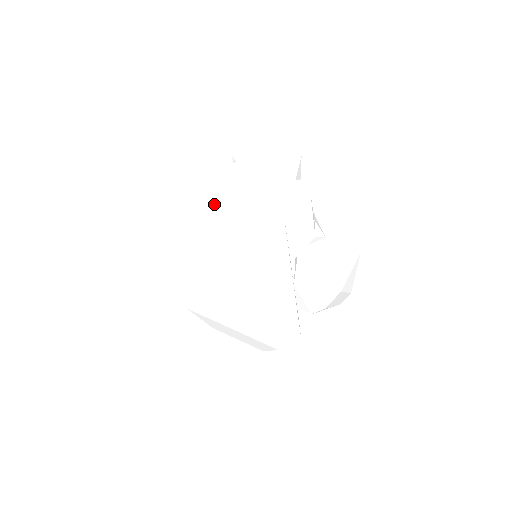
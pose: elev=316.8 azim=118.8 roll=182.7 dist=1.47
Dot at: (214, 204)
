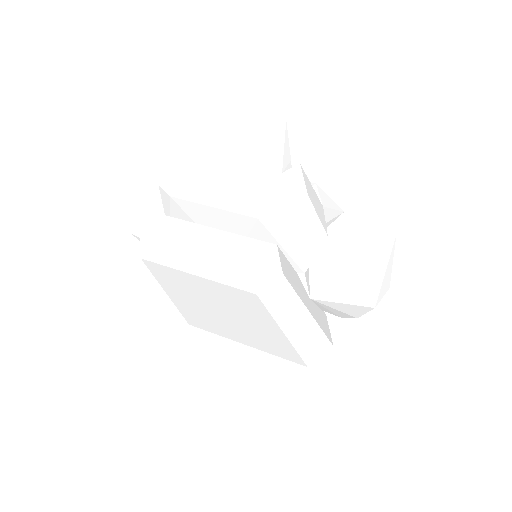
Dot at: (175, 230)
